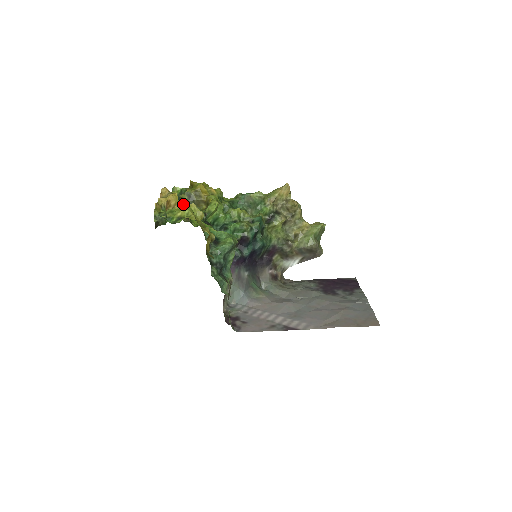
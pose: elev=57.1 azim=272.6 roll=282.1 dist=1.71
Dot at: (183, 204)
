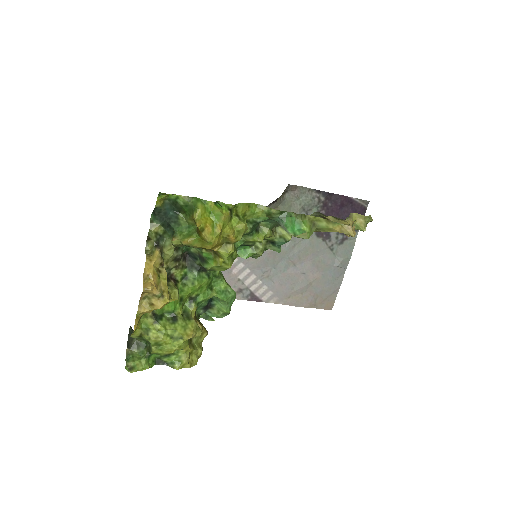
Dot at: occluded
